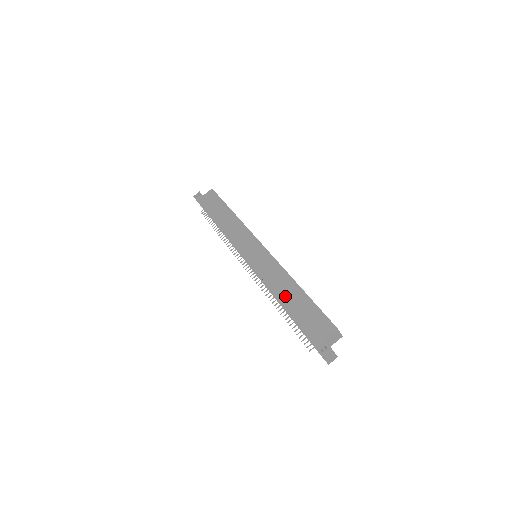
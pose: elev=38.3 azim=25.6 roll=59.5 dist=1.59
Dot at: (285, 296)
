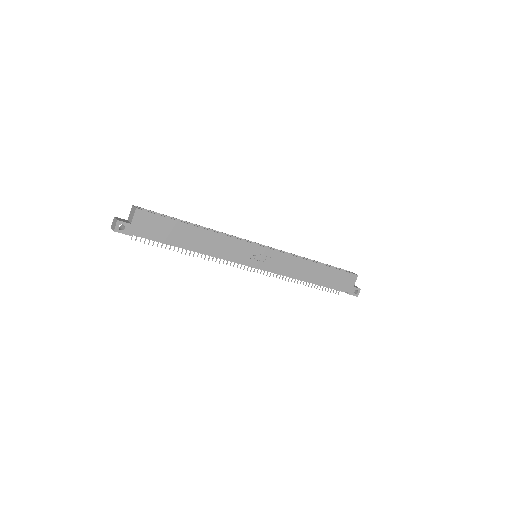
Dot at: (313, 277)
